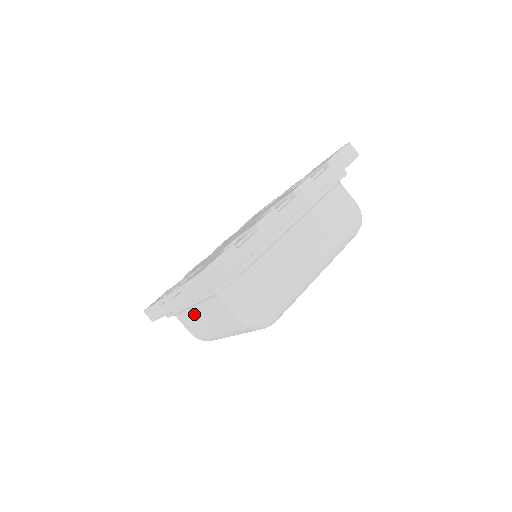
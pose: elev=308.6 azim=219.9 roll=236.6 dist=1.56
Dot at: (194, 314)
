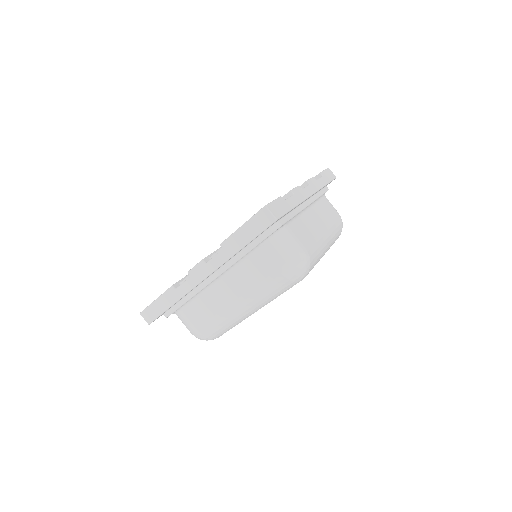
Dot at: (214, 292)
